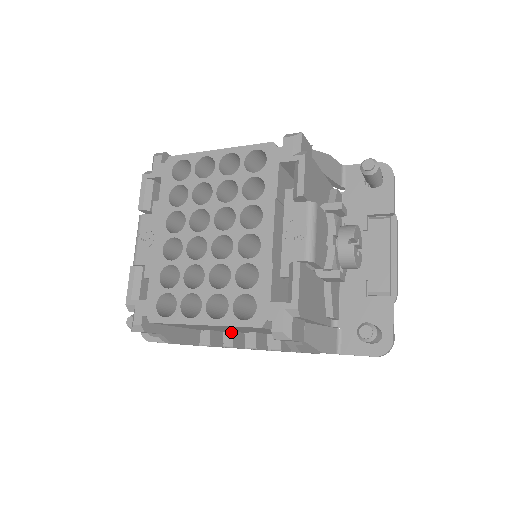
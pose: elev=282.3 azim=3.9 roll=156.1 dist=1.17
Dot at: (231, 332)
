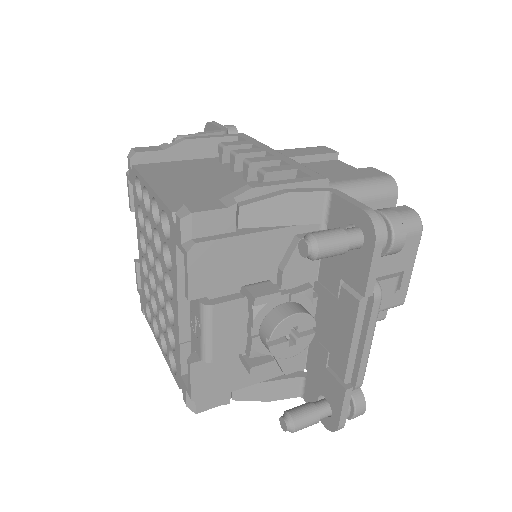
Dot at: occluded
